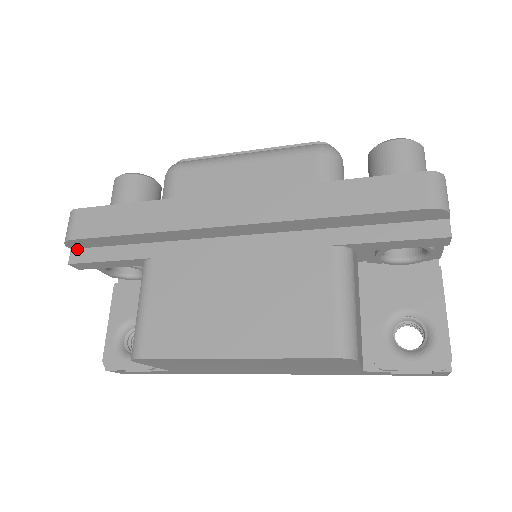
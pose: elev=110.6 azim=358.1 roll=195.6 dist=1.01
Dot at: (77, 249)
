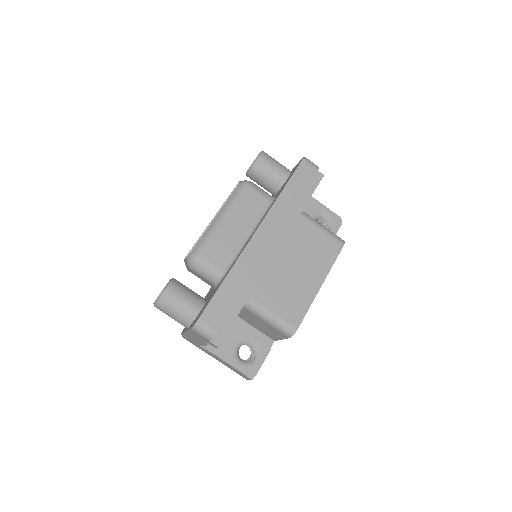
Dot at: occluded
